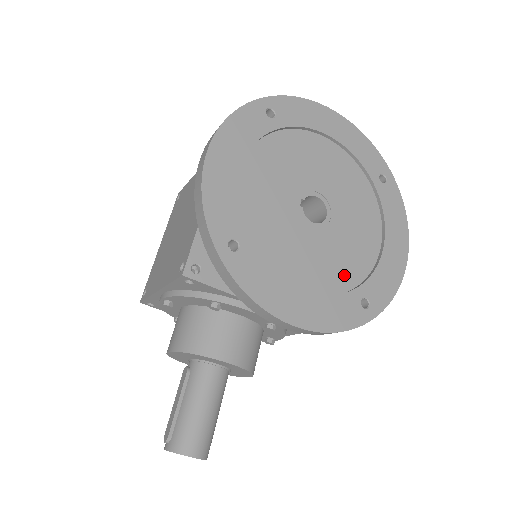
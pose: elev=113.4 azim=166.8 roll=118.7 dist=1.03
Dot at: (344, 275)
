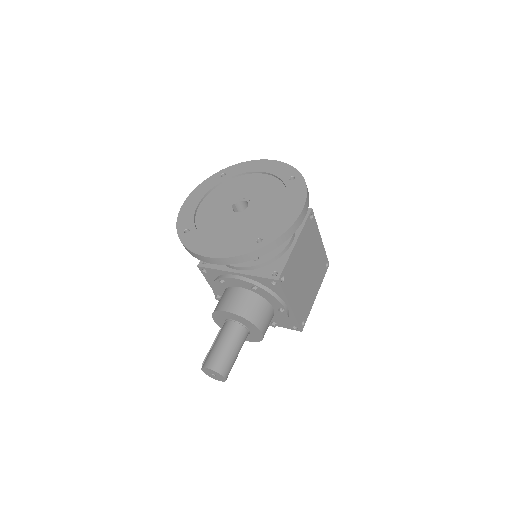
Dot at: (251, 231)
